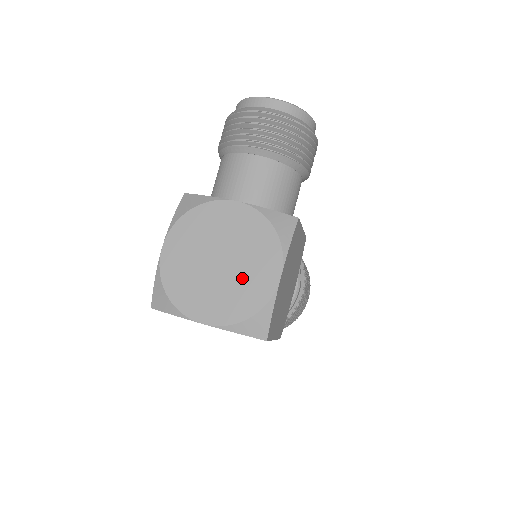
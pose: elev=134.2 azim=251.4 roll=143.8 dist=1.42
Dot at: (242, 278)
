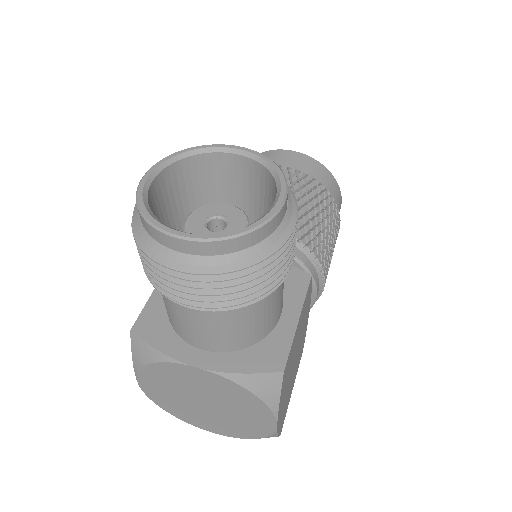
Dot at: (235, 418)
